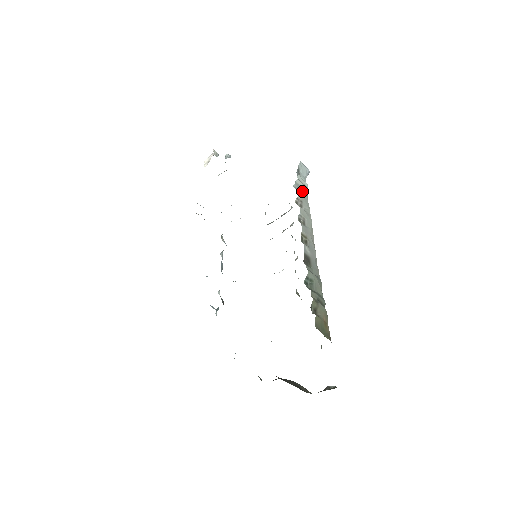
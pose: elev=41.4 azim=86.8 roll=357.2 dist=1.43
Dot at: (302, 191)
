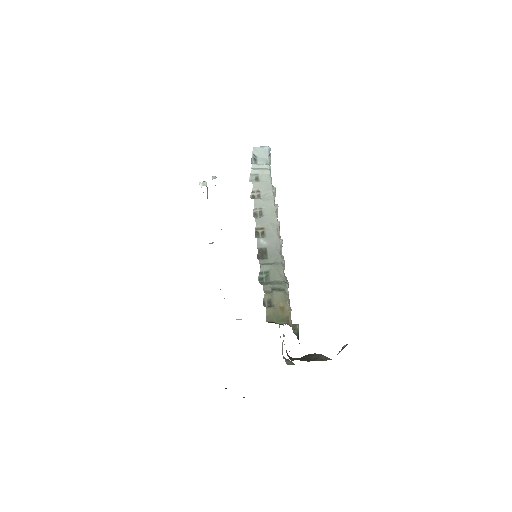
Dot at: (260, 178)
